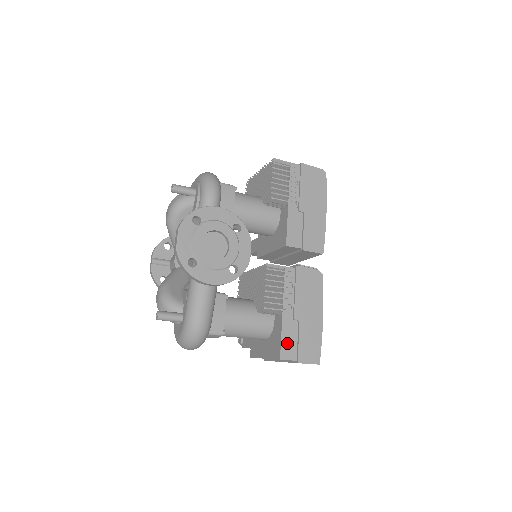
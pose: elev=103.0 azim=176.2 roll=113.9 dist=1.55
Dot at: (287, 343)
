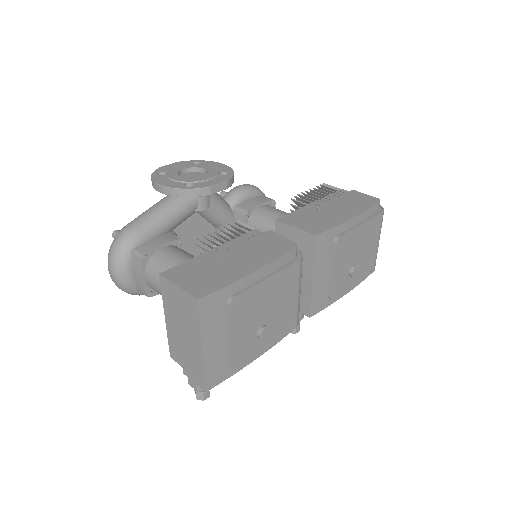
Dot at: (185, 268)
